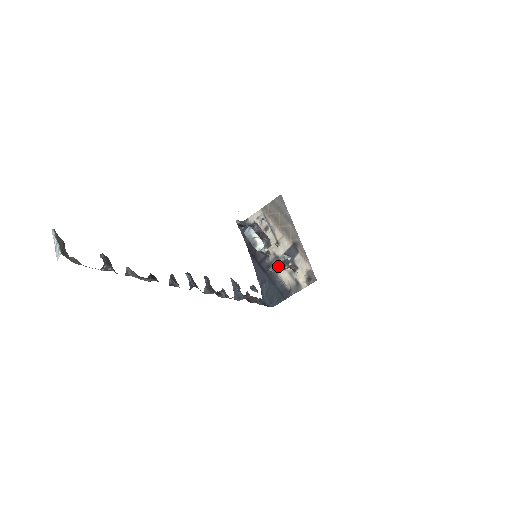
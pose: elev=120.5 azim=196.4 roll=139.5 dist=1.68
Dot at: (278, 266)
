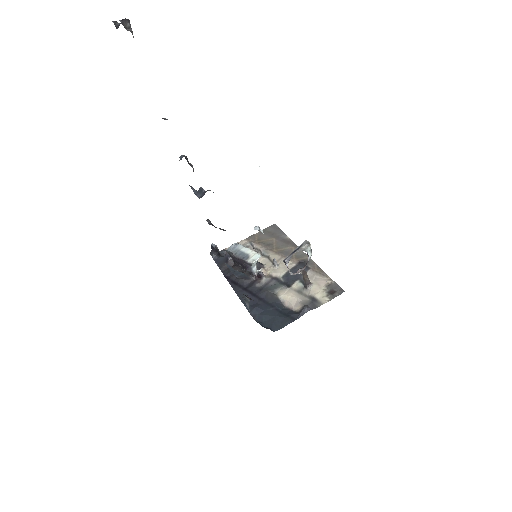
Dot at: (278, 286)
